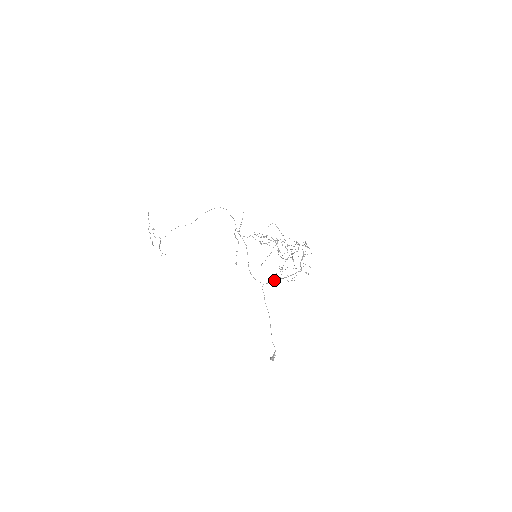
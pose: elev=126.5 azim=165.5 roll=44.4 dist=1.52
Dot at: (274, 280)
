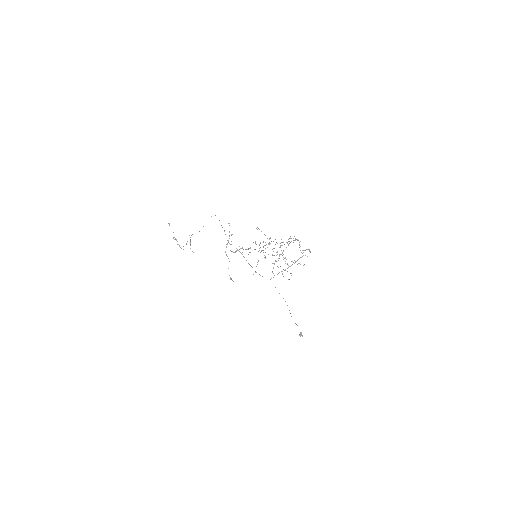
Dot at: occluded
